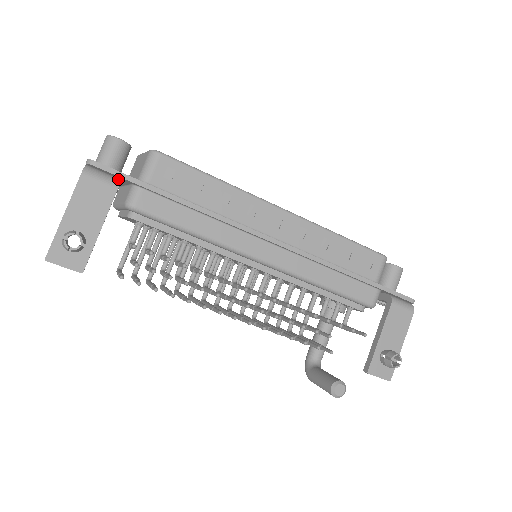
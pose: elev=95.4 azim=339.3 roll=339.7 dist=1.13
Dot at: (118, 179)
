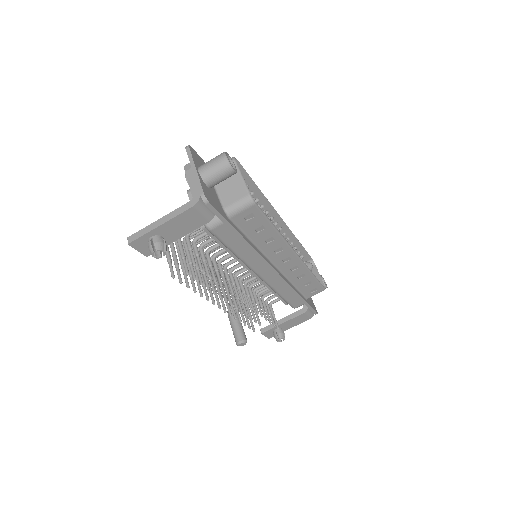
Dot at: (214, 212)
